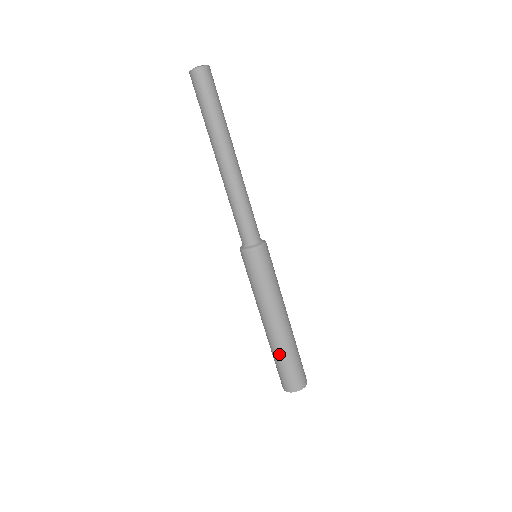
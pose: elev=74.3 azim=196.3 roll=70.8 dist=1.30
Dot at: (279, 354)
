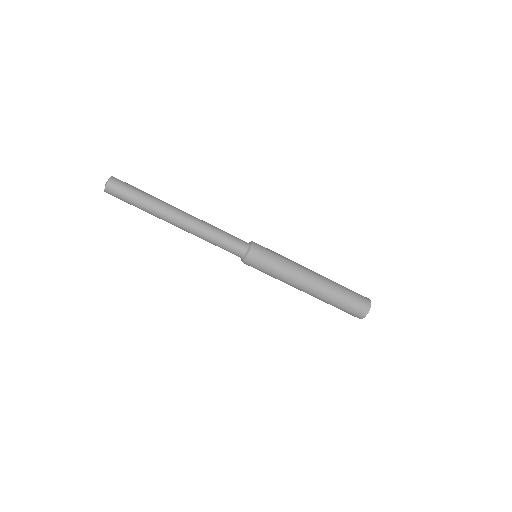
Dot at: (330, 303)
